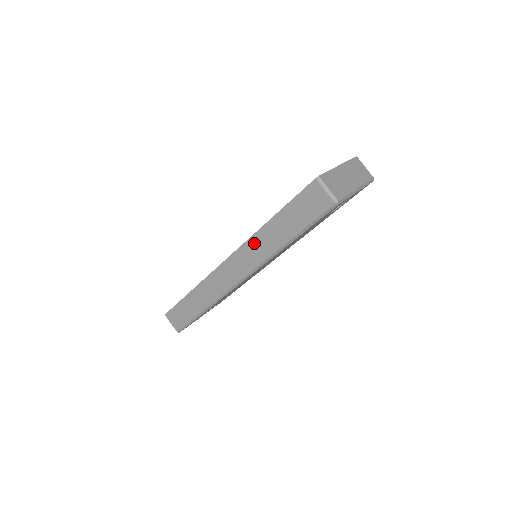
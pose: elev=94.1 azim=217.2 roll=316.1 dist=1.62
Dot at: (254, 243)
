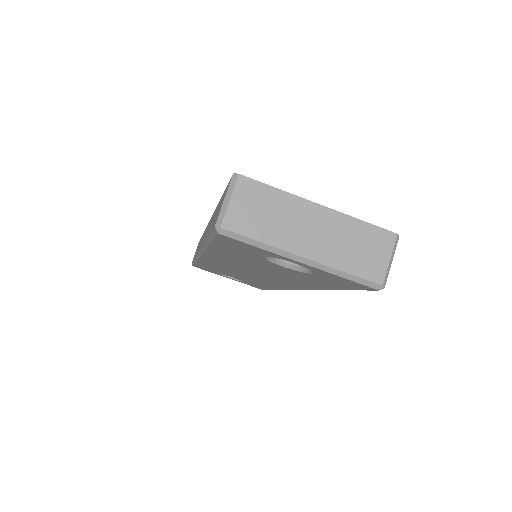
Dot at: occluded
